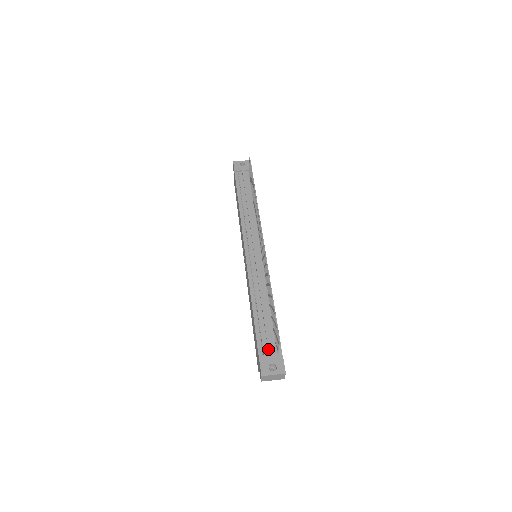
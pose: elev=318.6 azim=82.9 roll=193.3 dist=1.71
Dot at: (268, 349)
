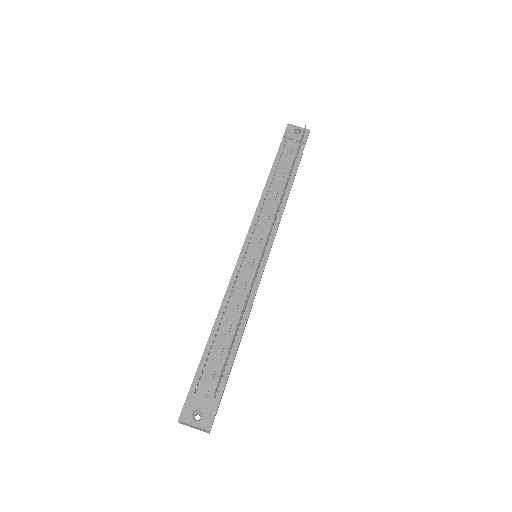
Dot at: (205, 388)
